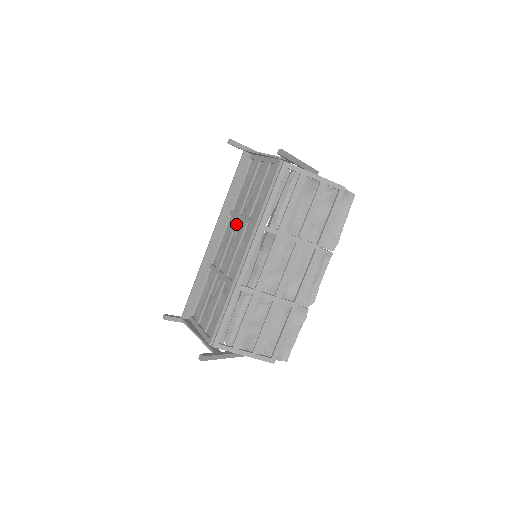
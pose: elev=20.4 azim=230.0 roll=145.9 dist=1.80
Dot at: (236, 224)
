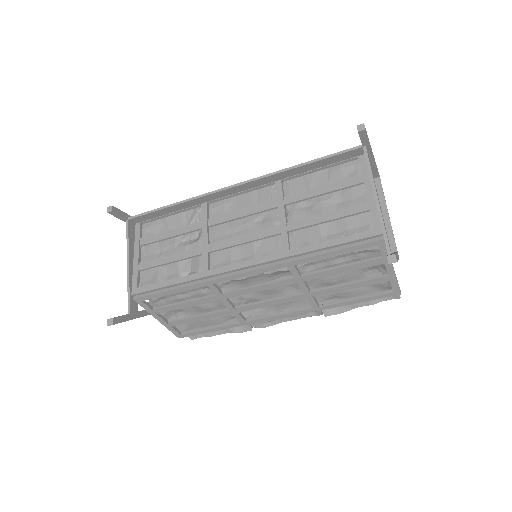
Dot at: (270, 209)
